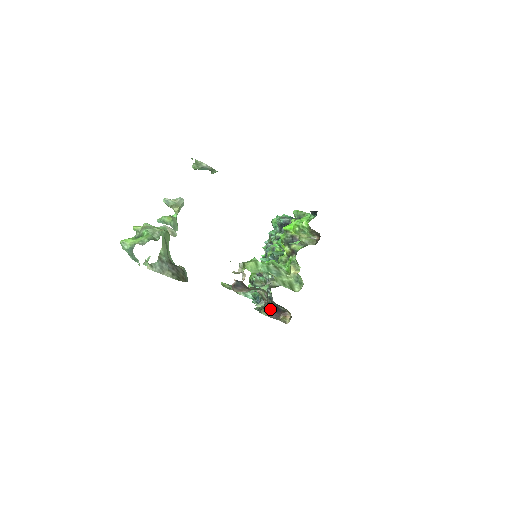
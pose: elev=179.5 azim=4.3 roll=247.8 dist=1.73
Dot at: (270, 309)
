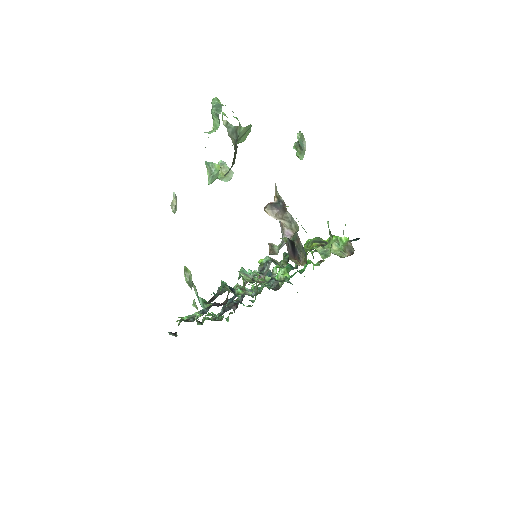
Dot at: (290, 243)
